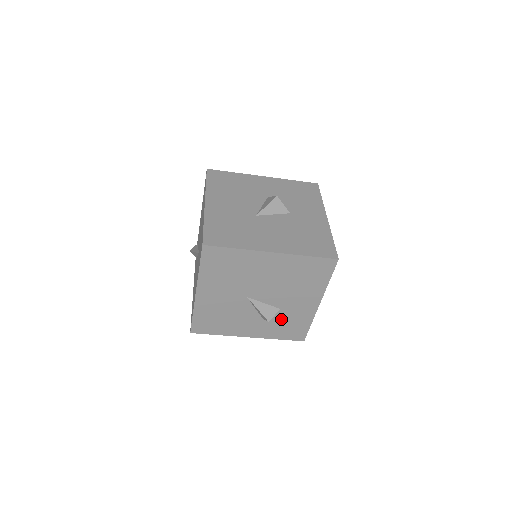
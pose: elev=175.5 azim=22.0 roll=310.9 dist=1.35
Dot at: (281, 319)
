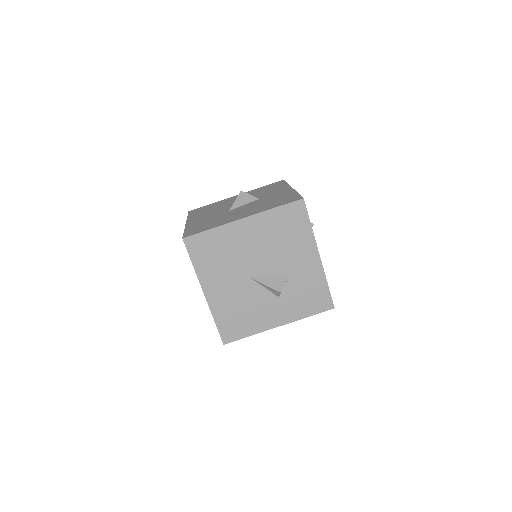
Dot at: (296, 290)
